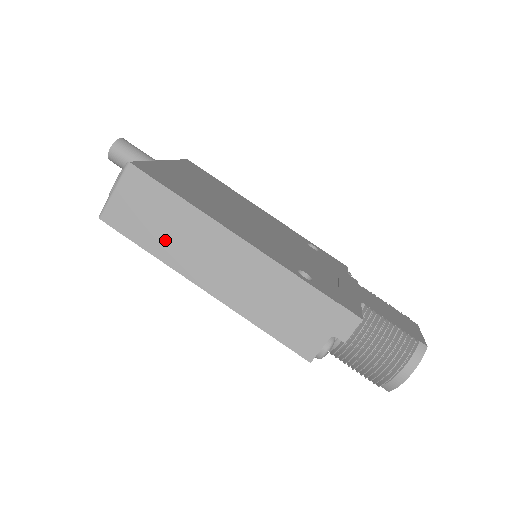
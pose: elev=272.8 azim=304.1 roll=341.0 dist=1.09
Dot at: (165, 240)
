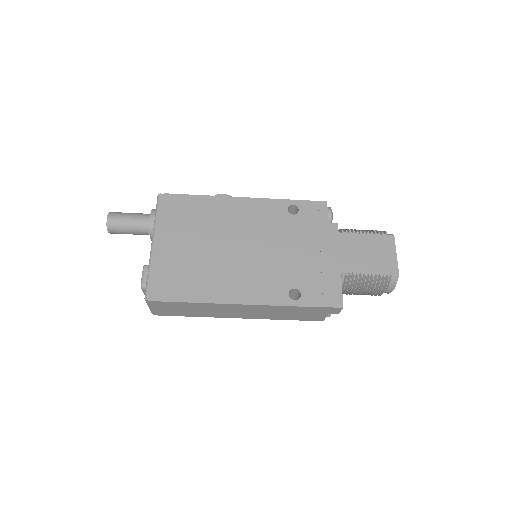
Dot at: (199, 313)
